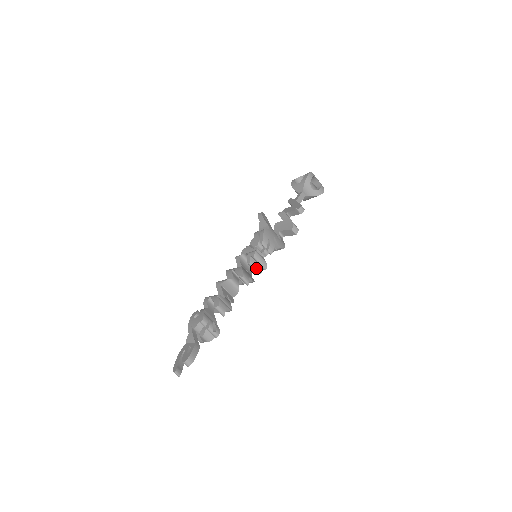
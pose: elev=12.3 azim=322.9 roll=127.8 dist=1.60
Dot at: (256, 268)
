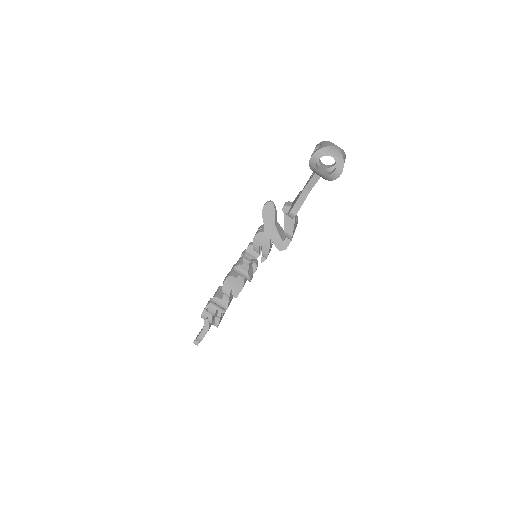
Dot at: occluded
